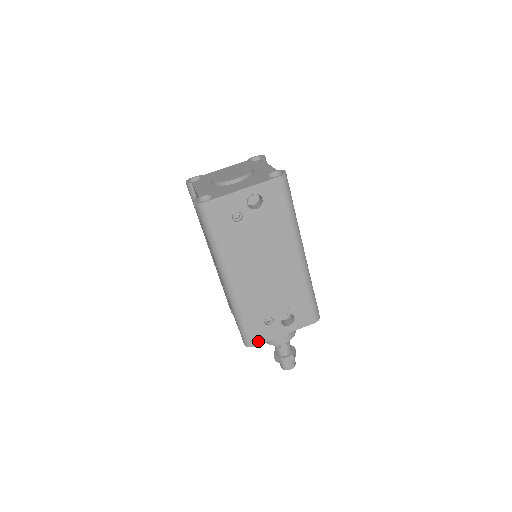
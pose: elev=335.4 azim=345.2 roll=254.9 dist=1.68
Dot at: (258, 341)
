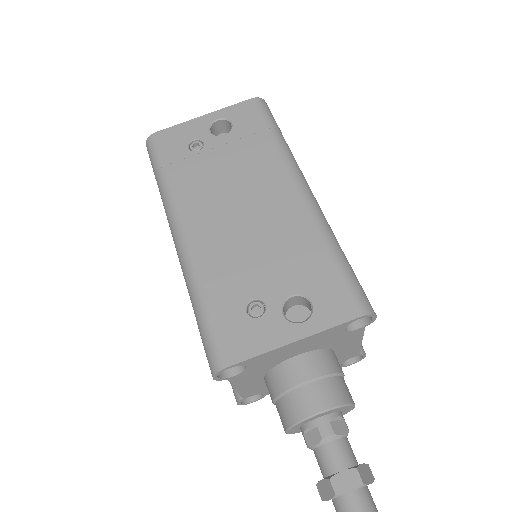
Dot at: (235, 355)
